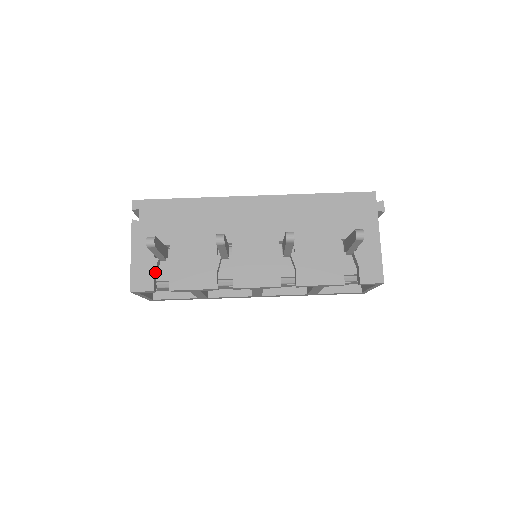
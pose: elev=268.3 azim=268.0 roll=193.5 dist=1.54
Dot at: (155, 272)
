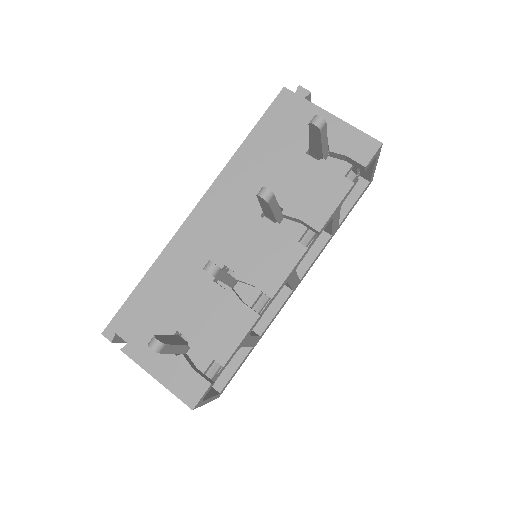
Dot at: (193, 367)
